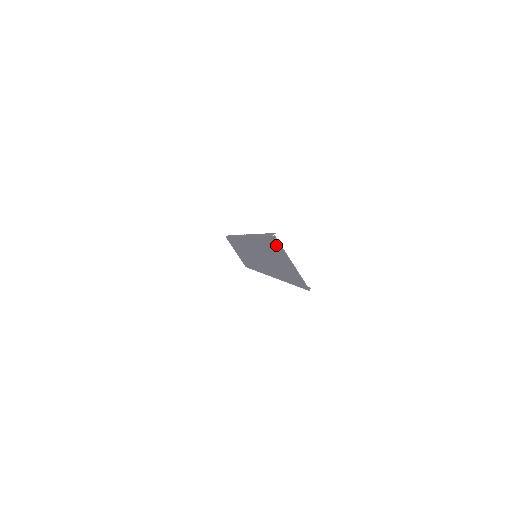
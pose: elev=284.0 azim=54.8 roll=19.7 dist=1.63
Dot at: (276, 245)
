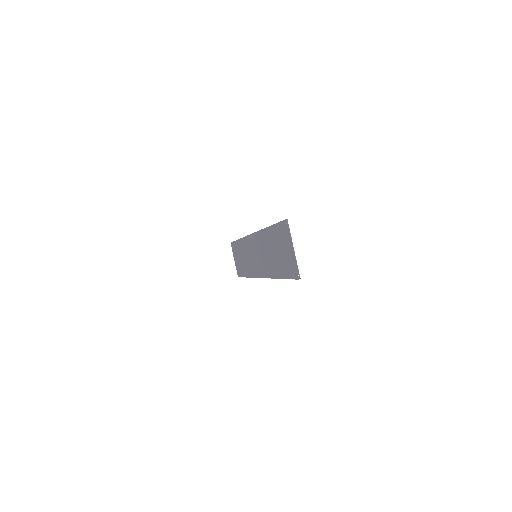
Dot at: (284, 231)
